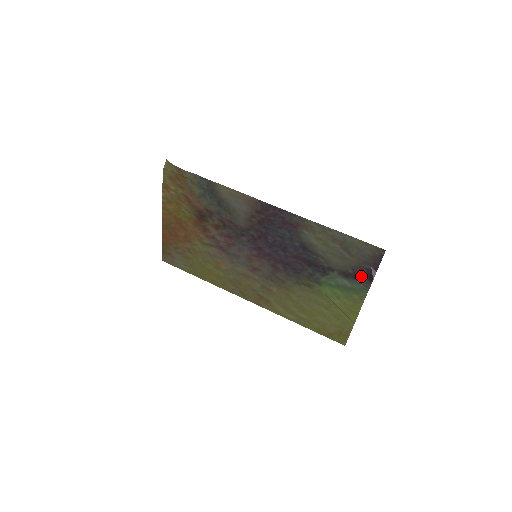
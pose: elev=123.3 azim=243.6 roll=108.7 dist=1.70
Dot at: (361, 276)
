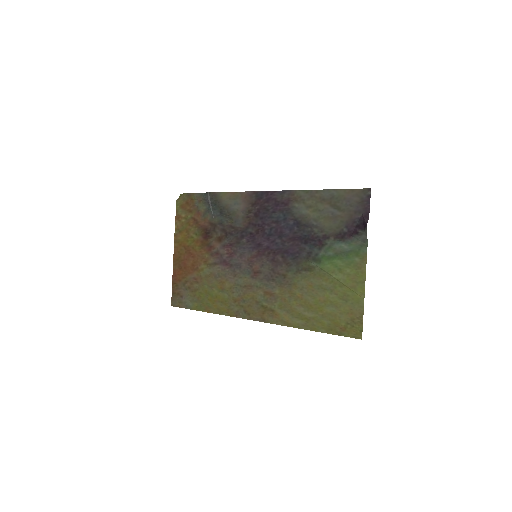
Dot at: (356, 230)
